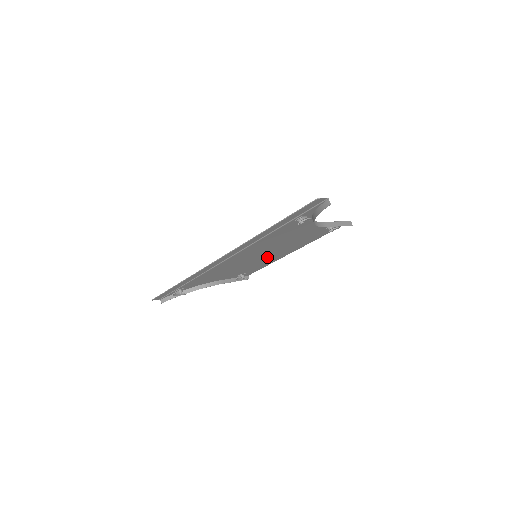
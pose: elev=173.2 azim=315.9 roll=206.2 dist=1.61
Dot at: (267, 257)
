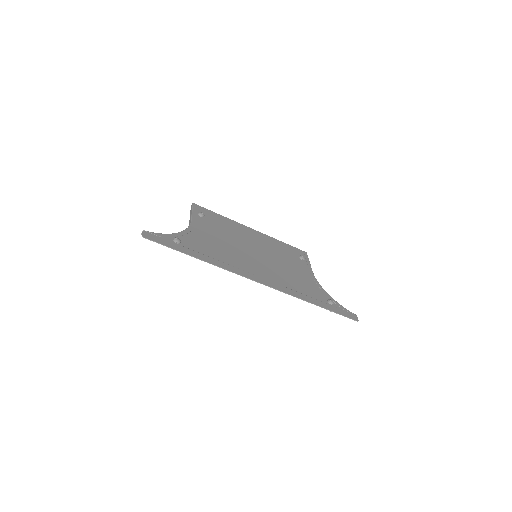
Dot at: (247, 240)
